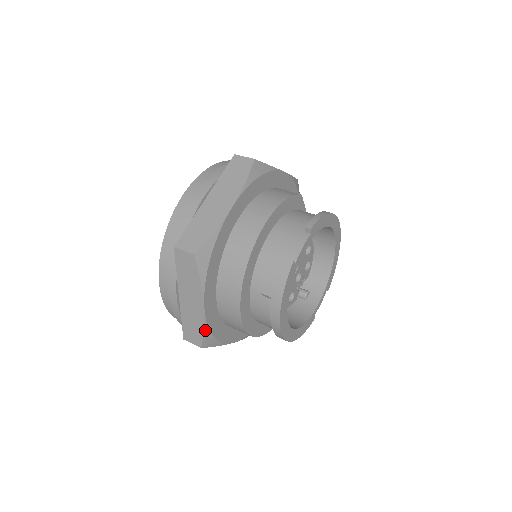
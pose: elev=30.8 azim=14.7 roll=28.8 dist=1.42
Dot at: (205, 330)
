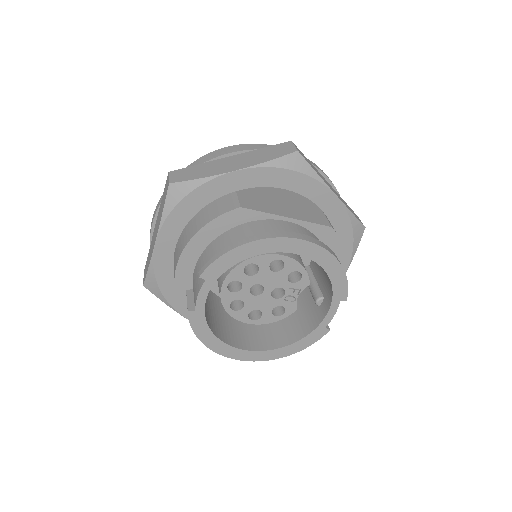
Dot at: occluded
